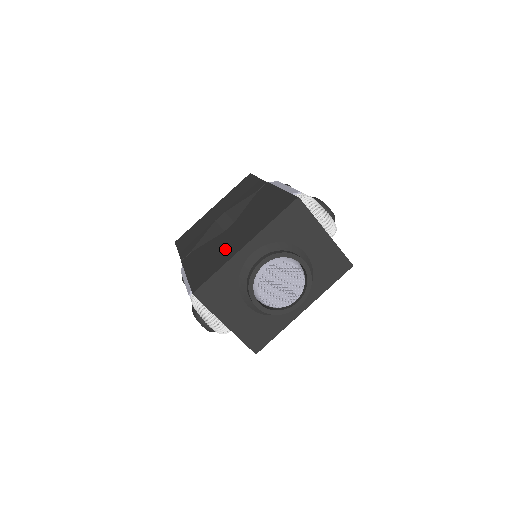
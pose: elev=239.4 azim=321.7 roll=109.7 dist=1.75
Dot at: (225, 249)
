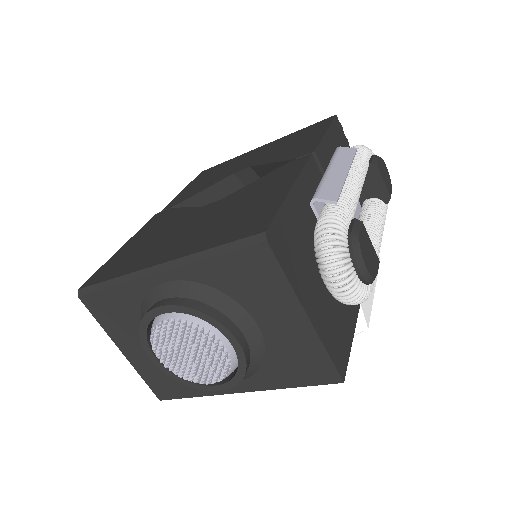
Dot at: (159, 244)
